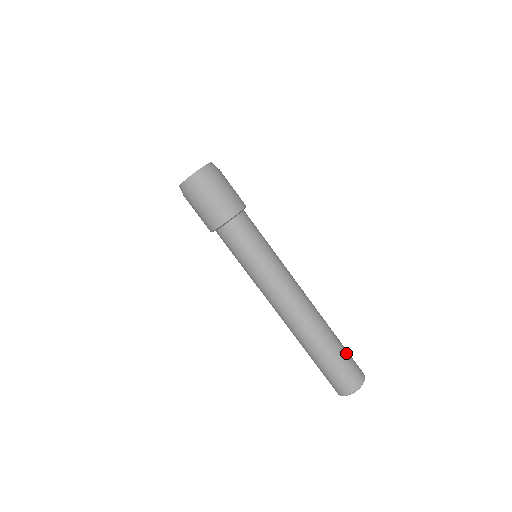
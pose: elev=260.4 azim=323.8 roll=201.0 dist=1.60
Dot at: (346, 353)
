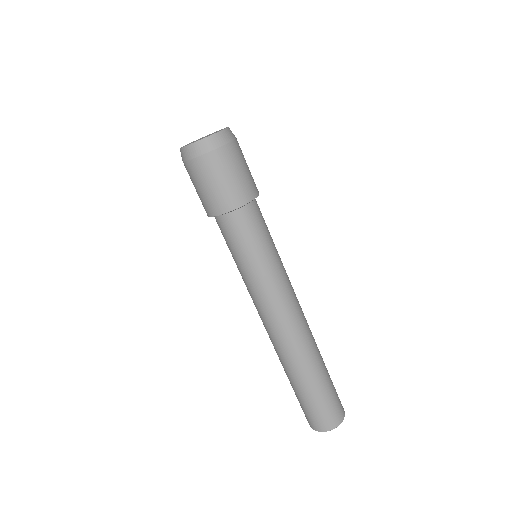
Dot at: occluded
